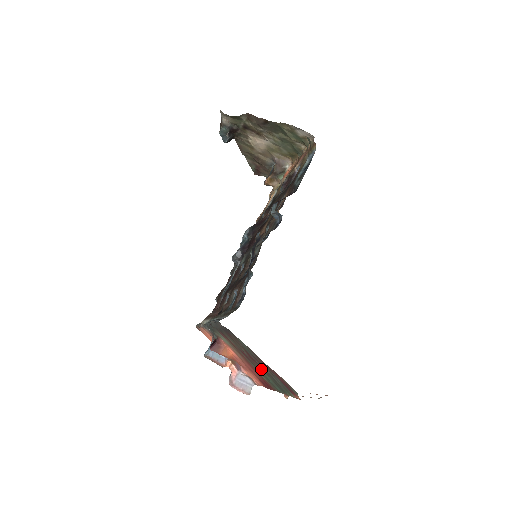
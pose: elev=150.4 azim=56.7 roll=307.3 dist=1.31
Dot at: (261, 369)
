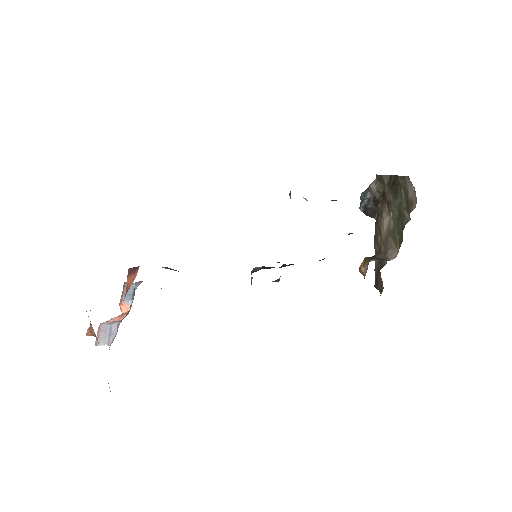
Dot at: occluded
